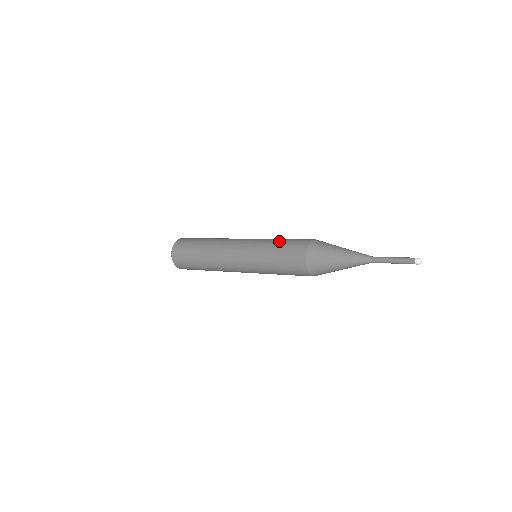
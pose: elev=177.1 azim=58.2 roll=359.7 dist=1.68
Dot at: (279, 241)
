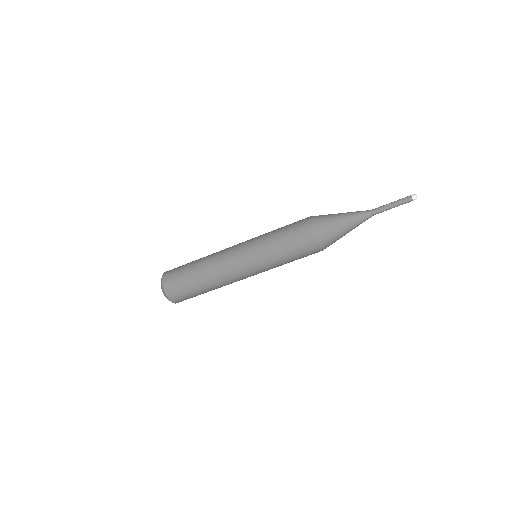
Dot at: (278, 231)
